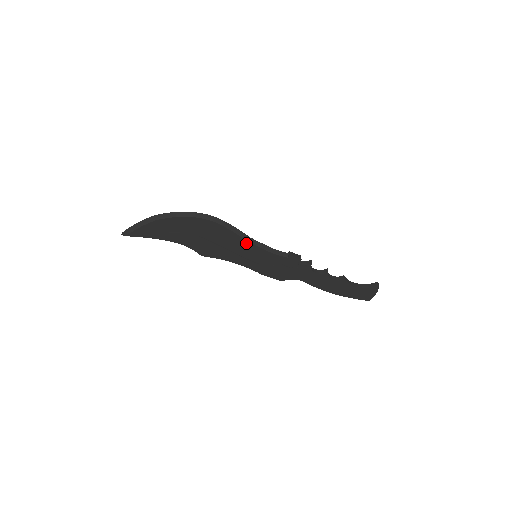
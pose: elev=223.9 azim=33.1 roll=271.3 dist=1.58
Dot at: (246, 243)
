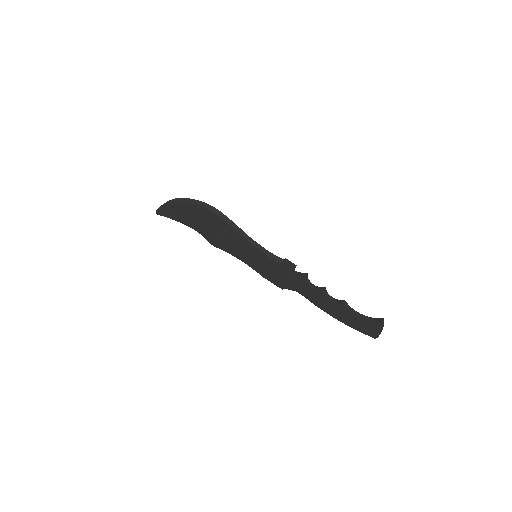
Dot at: (243, 239)
